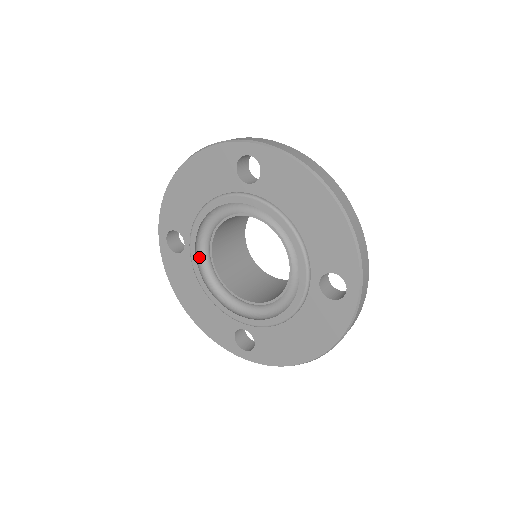
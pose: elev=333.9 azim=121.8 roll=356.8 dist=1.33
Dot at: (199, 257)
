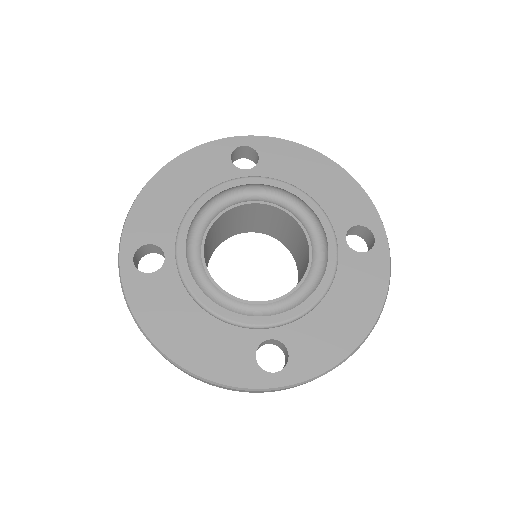
Dot at: occluded
